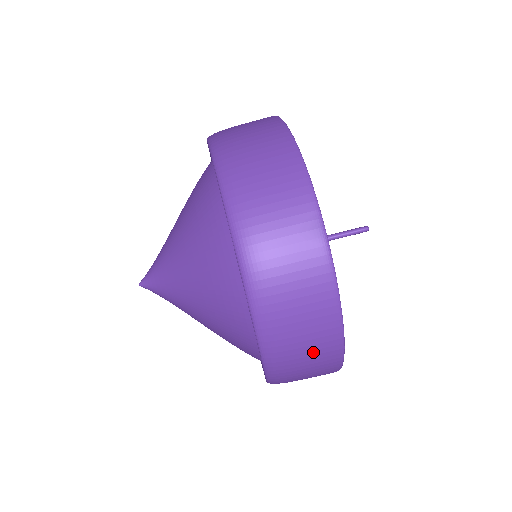
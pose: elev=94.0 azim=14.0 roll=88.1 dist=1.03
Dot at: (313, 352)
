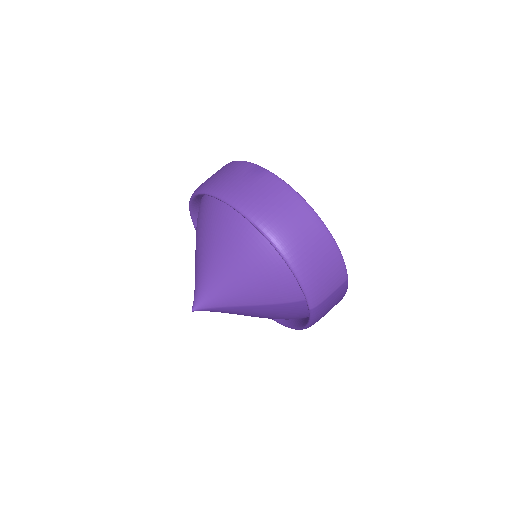
Dot at: (306, 232)
